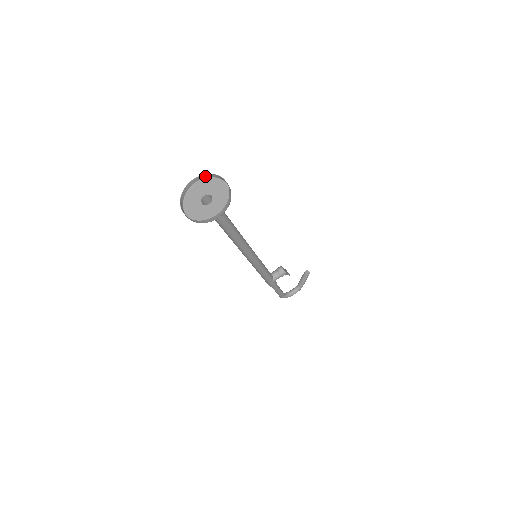
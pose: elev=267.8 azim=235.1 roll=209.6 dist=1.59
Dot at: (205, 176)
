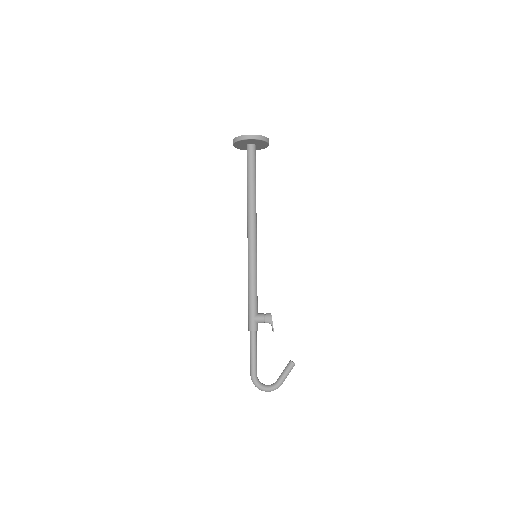
Dot at: occluded
